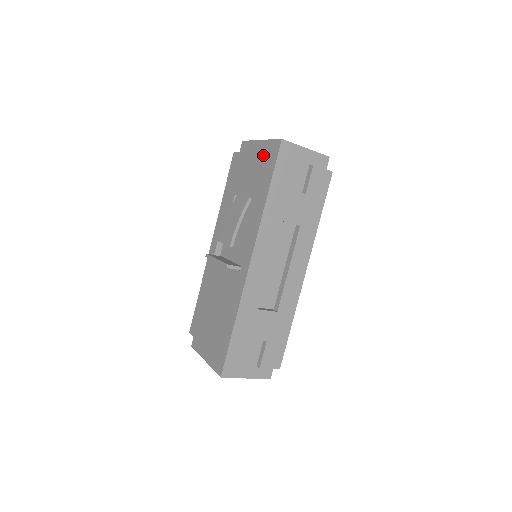
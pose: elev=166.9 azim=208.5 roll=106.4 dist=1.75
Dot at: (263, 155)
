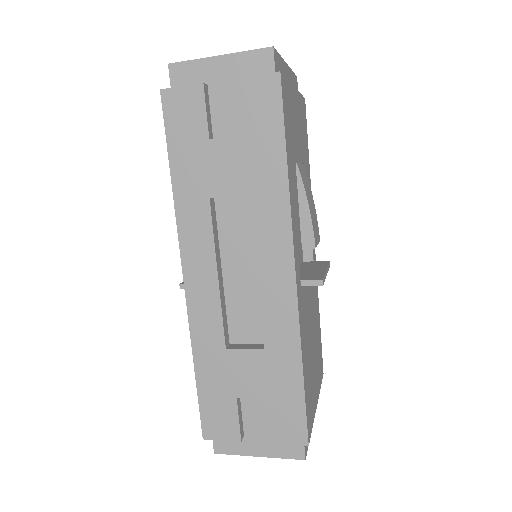
Dot at: occluded
